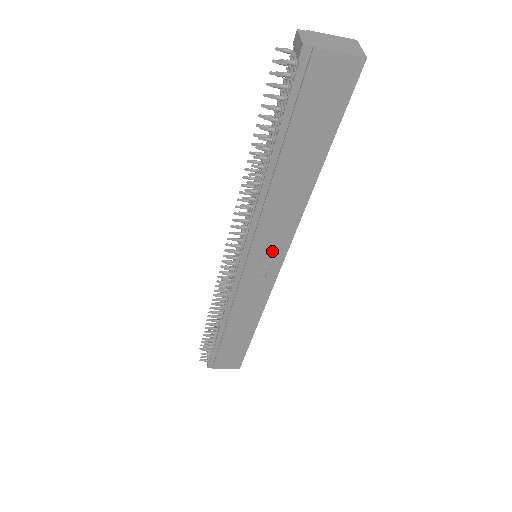
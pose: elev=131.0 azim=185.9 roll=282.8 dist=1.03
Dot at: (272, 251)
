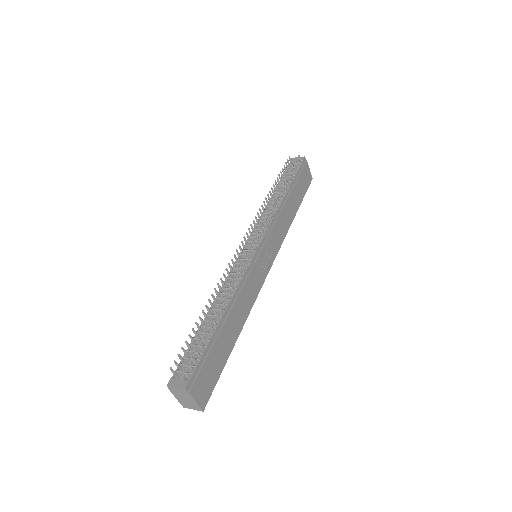
Dot at: (272, 249)
